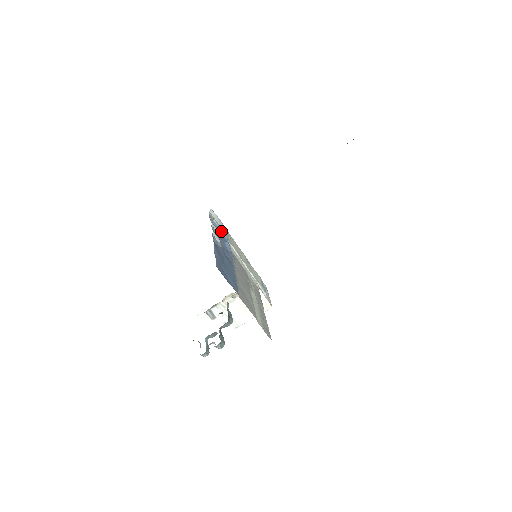
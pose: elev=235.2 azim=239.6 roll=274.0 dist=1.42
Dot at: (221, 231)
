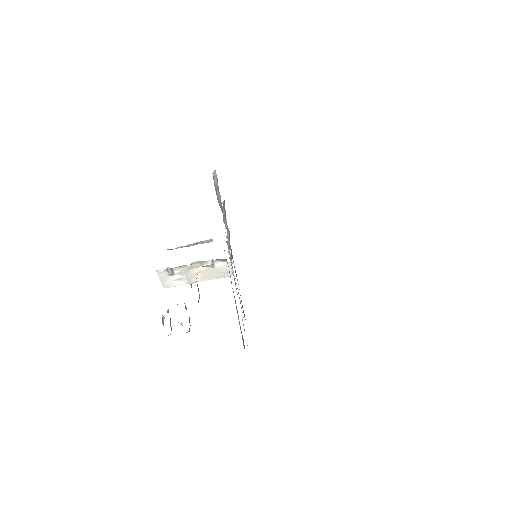
Dot at: (225, 211)
